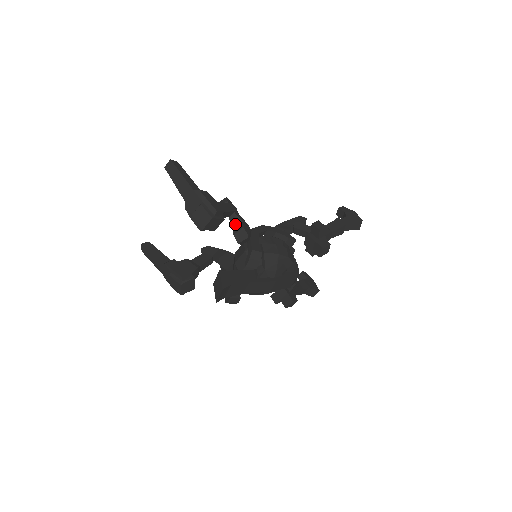
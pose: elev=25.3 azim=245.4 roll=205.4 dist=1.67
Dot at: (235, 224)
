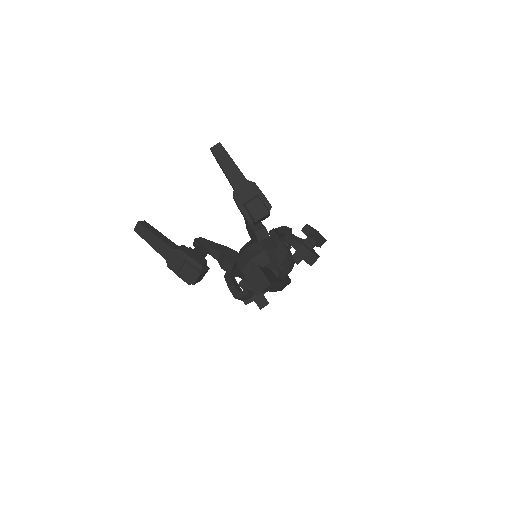
Dot at: (252, 222)
